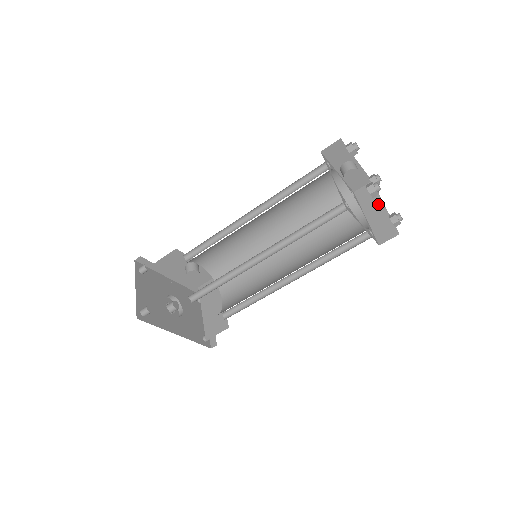
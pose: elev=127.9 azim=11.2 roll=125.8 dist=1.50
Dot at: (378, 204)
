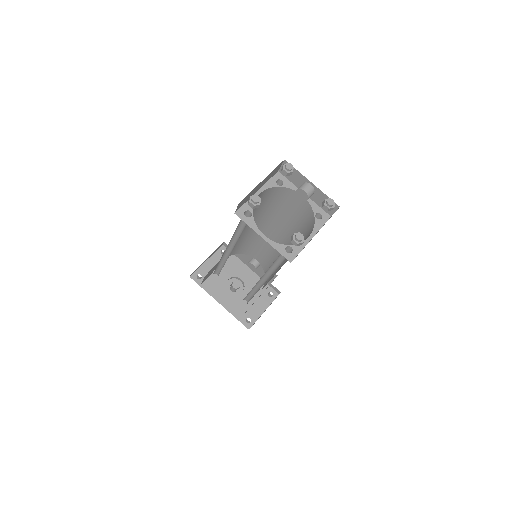
Dot at: occluded
